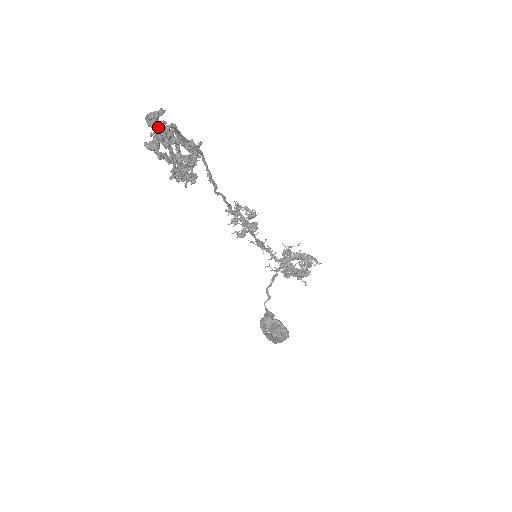
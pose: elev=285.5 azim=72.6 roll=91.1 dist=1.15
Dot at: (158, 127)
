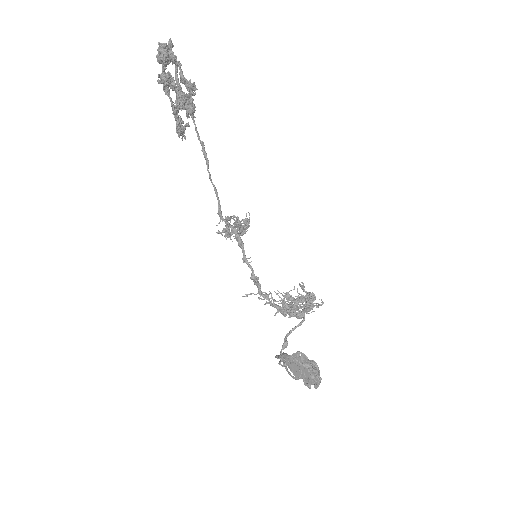
Dot at: (168, 43)
